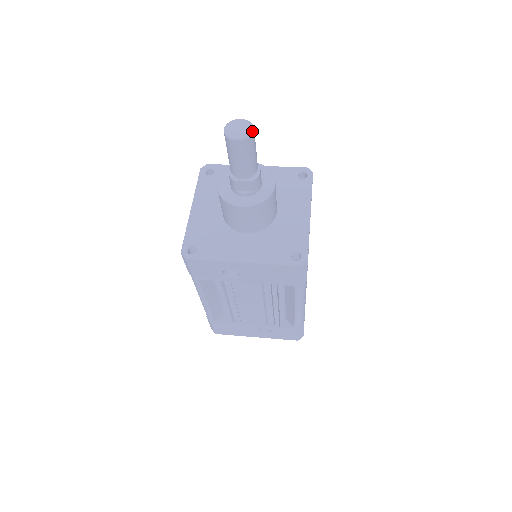
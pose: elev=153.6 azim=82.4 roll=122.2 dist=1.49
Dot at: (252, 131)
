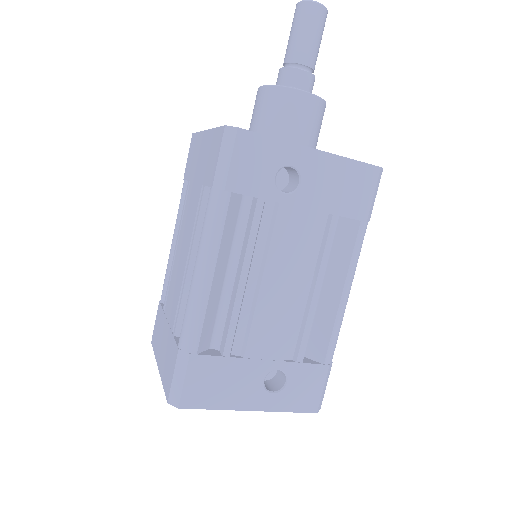
Dot at: (326, 12)
